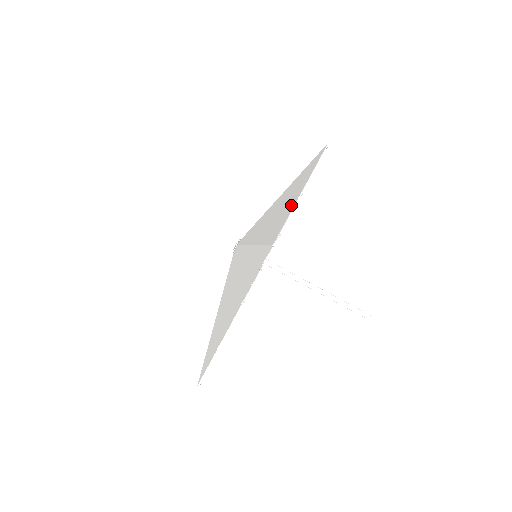
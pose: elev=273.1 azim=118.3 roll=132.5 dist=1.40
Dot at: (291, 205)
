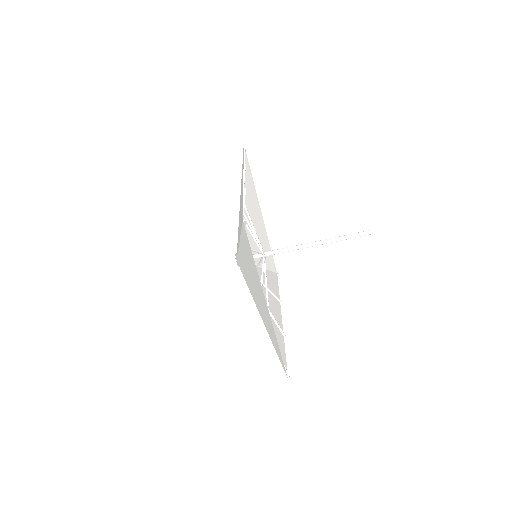
Dot at: (273, 332)
